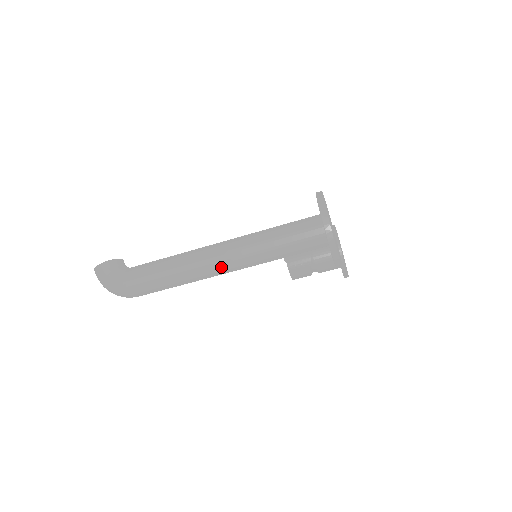
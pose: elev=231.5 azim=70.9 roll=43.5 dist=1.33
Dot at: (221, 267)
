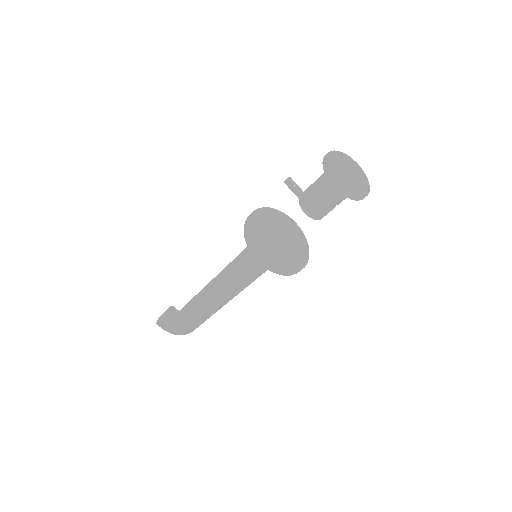
Dot at: (223, 301)
